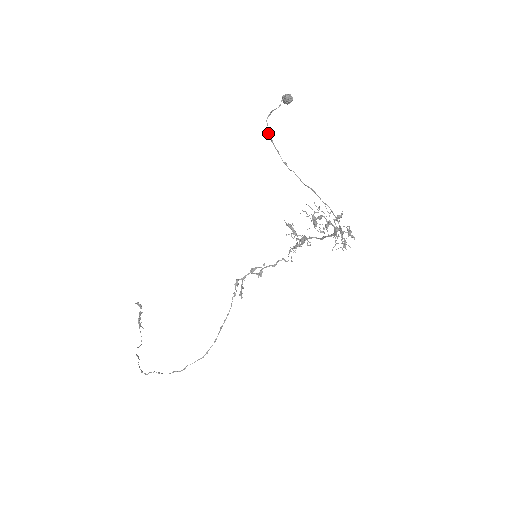
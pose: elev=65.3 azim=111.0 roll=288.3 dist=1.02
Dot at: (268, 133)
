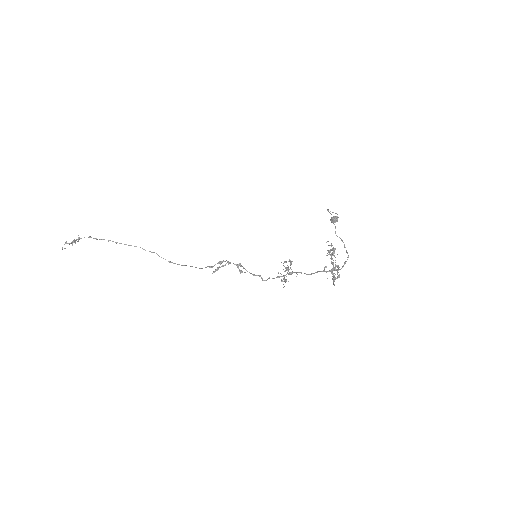
Dot at: occluded
